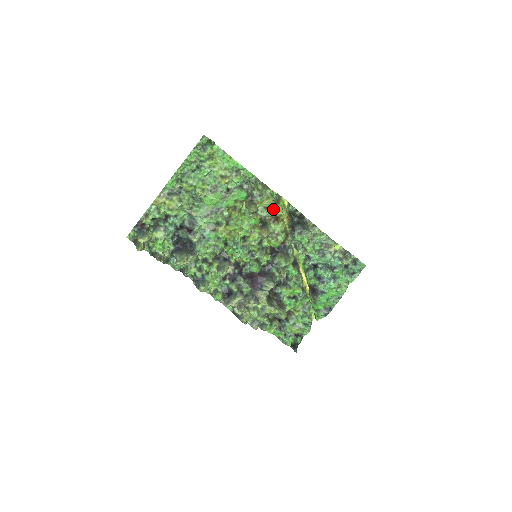
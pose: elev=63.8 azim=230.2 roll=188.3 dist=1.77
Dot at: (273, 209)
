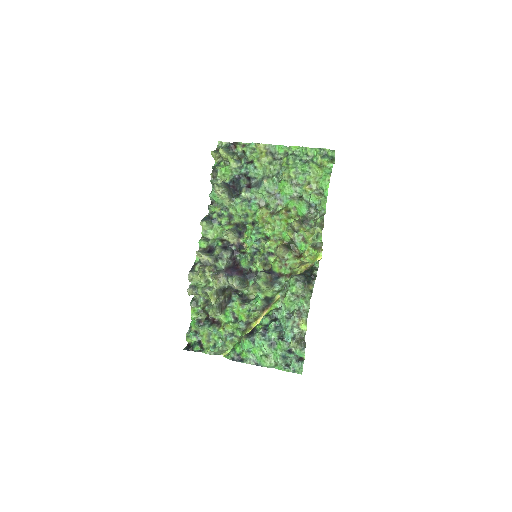
Dot at: (306, 246)
